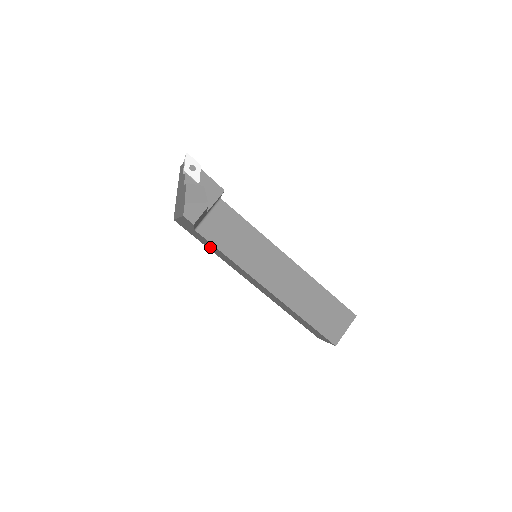
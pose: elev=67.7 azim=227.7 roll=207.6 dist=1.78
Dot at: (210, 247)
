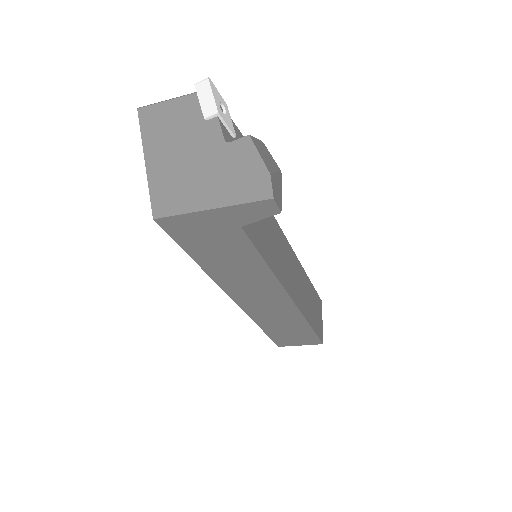
Dot at: (218, 257)
